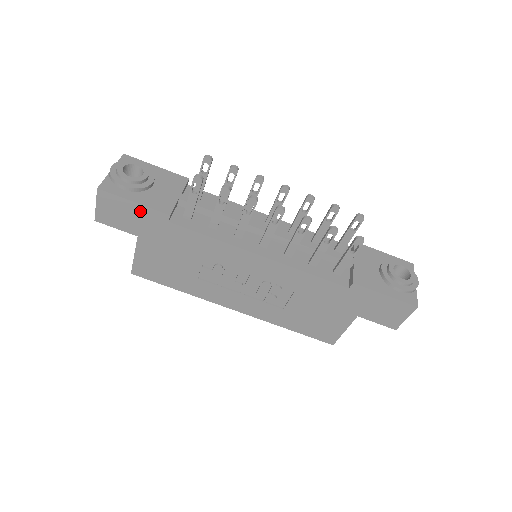
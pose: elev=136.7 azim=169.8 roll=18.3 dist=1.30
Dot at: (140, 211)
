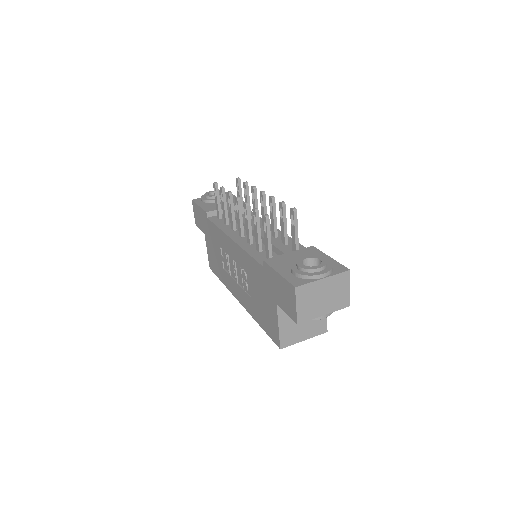
Dot at: (201, 212)
